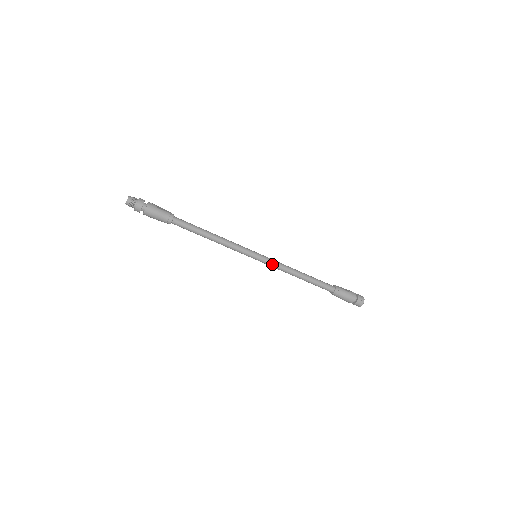
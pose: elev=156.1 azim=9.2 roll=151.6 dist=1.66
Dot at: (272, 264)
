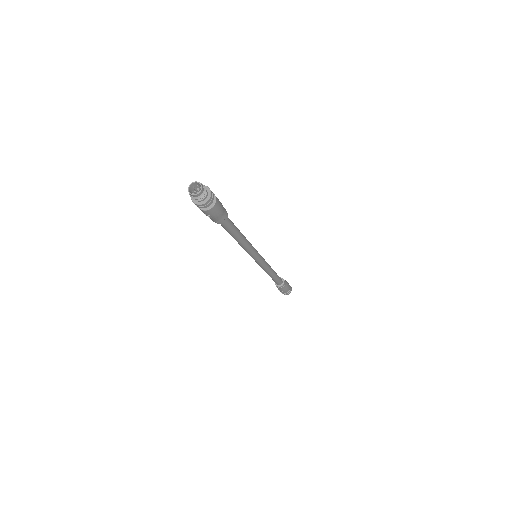
Dot at: (264, 263)
